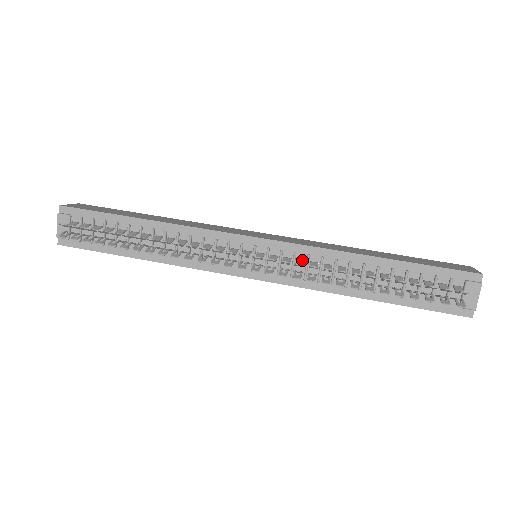
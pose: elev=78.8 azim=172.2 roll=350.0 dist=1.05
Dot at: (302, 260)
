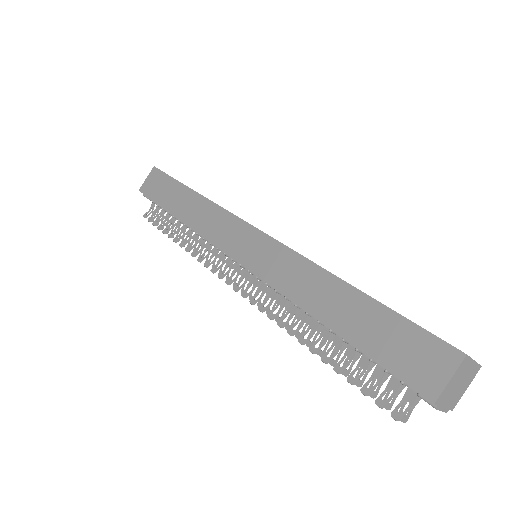
Dot at: (274, 290)
